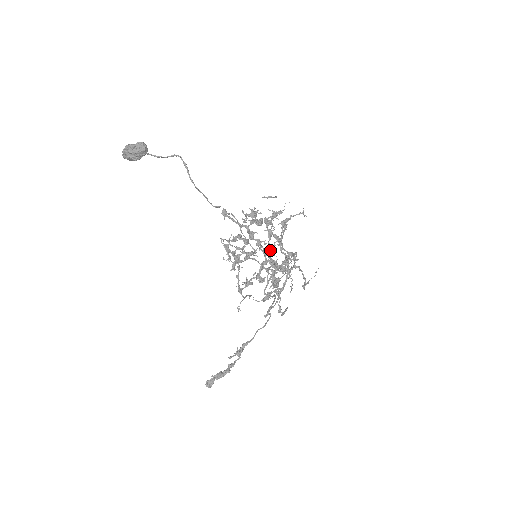
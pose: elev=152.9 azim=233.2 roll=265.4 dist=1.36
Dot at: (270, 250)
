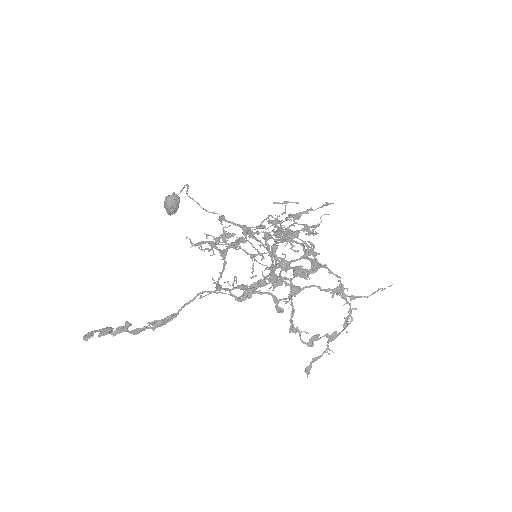
Dot at: (266, 240)
